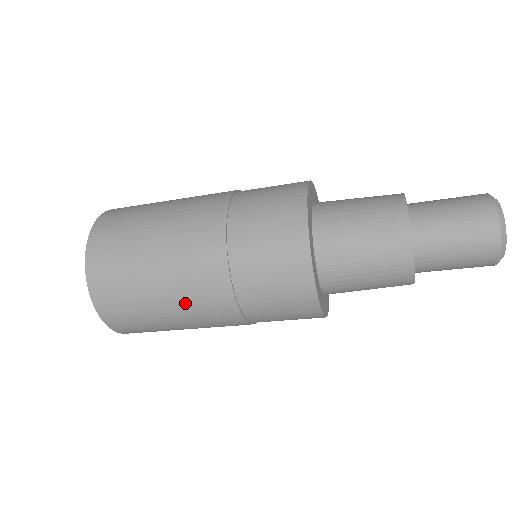
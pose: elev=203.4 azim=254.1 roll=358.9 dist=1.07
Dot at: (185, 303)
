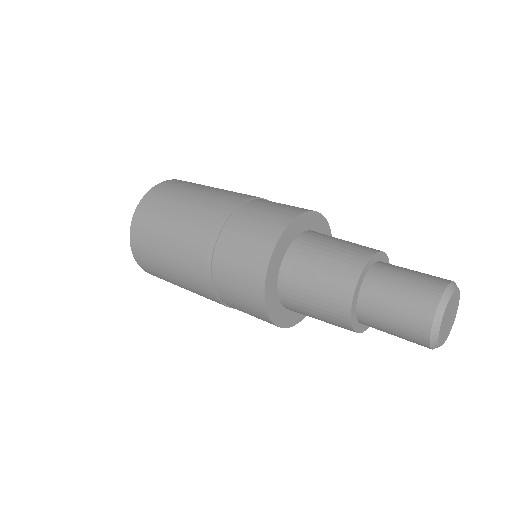
Dot at: (184, 278)
